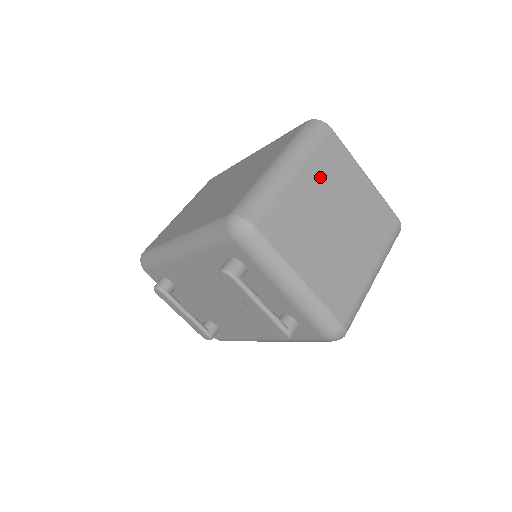
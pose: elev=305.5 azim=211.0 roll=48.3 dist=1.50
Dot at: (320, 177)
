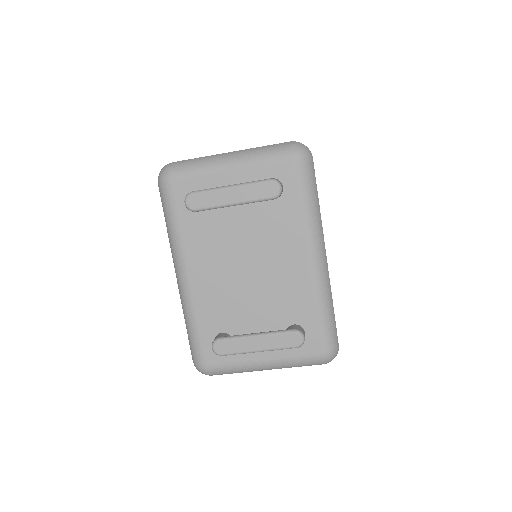
Dot at: occluded
